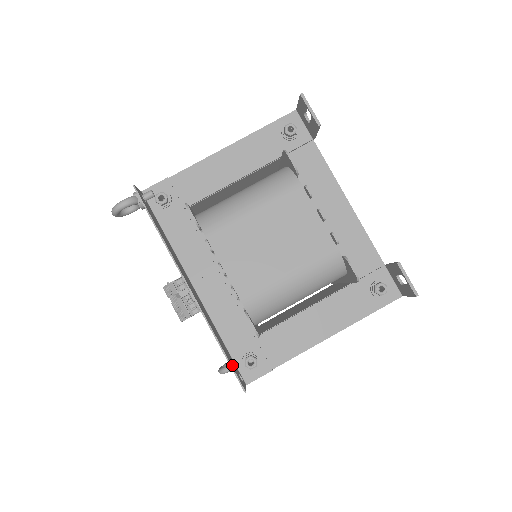
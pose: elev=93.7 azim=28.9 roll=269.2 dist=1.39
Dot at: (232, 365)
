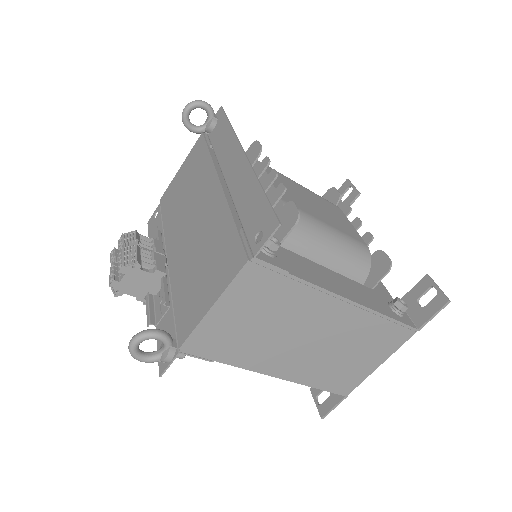
Dot at: (266, 209)
